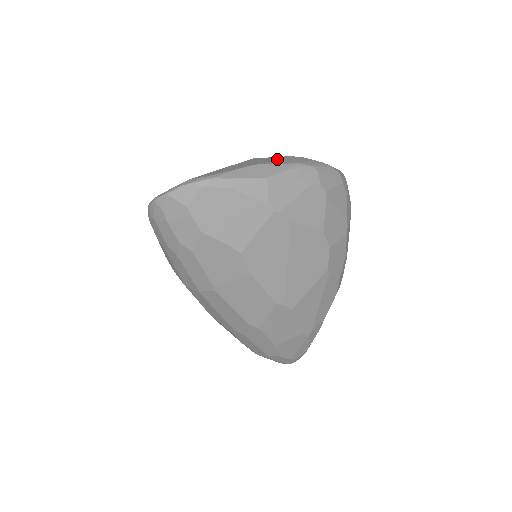
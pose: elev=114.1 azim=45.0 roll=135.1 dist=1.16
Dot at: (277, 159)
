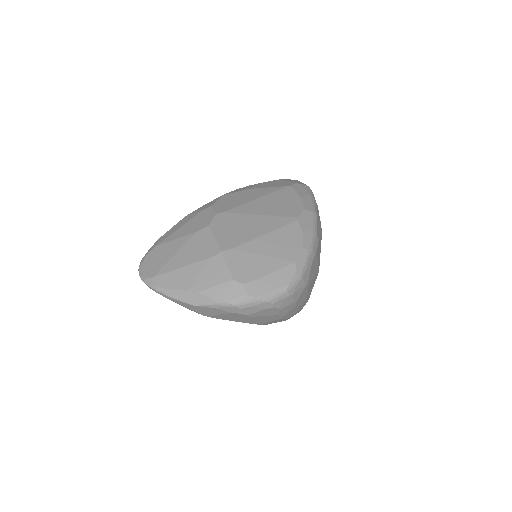
Dot at: (216, 285)
